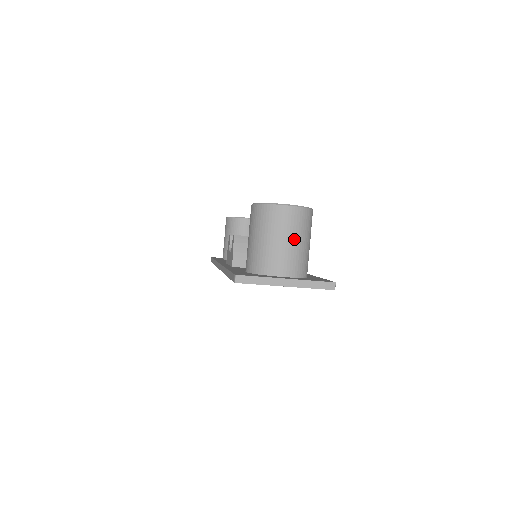
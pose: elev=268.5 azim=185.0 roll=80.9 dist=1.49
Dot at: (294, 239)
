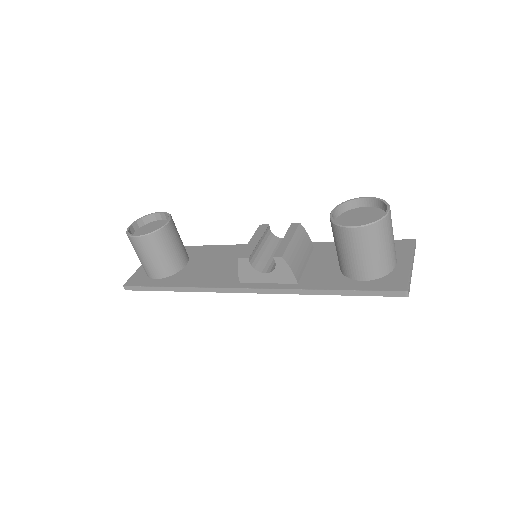
Dot at: occluded
